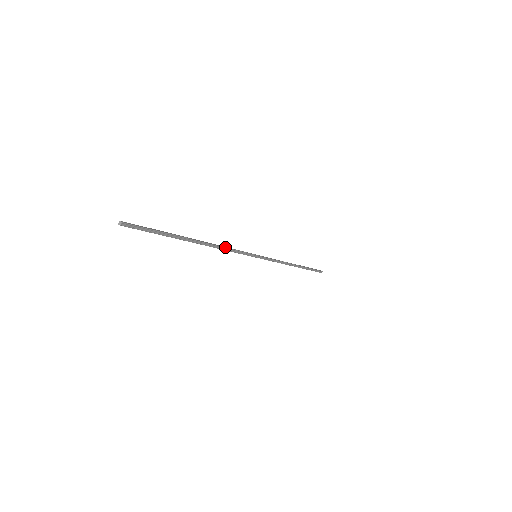
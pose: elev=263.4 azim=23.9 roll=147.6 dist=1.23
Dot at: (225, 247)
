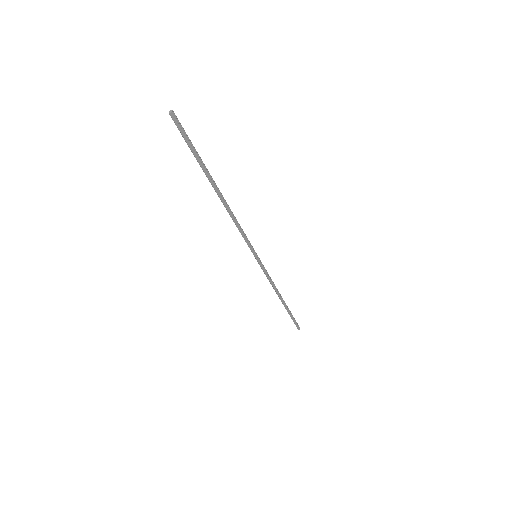
Dot at: (236, 219)
